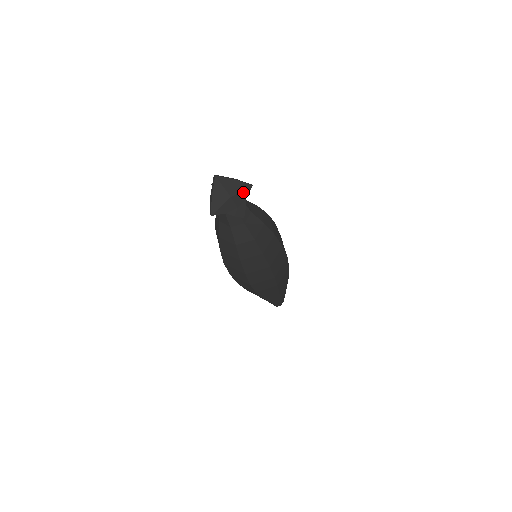
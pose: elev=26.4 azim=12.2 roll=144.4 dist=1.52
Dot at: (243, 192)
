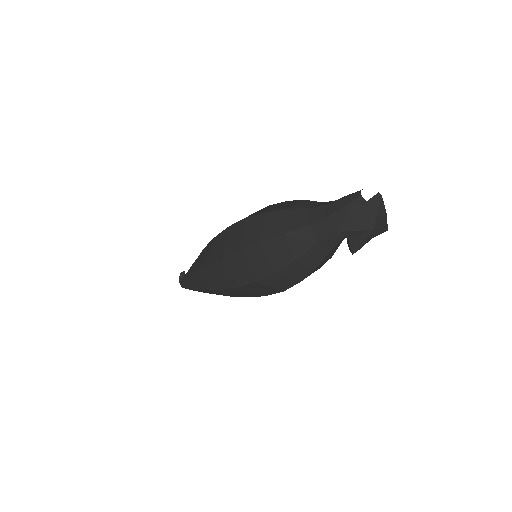
Dot at: (379, 231)
